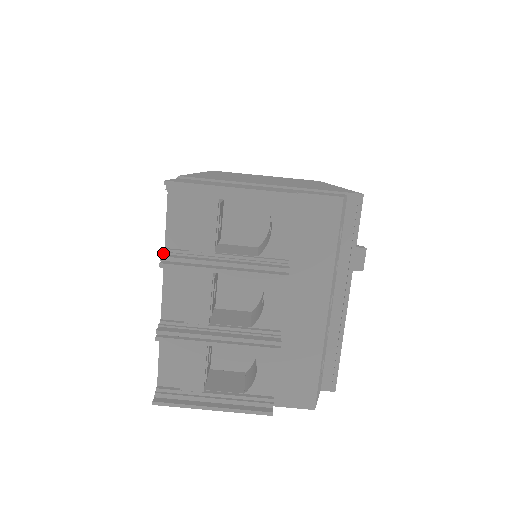
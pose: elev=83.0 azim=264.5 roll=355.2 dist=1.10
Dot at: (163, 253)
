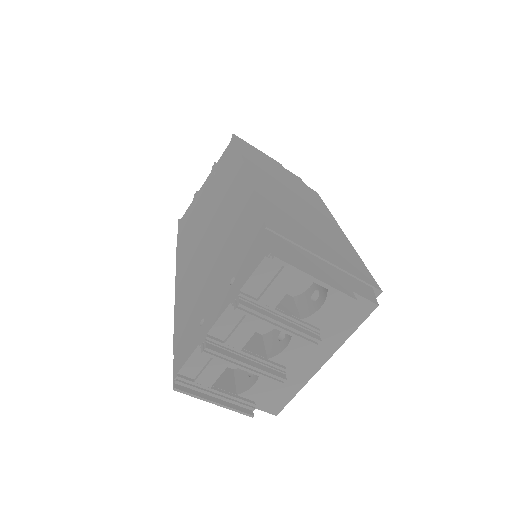
Dot at: (240, 298)
